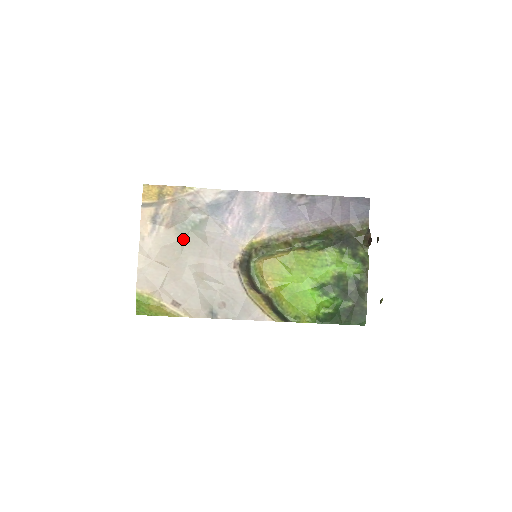
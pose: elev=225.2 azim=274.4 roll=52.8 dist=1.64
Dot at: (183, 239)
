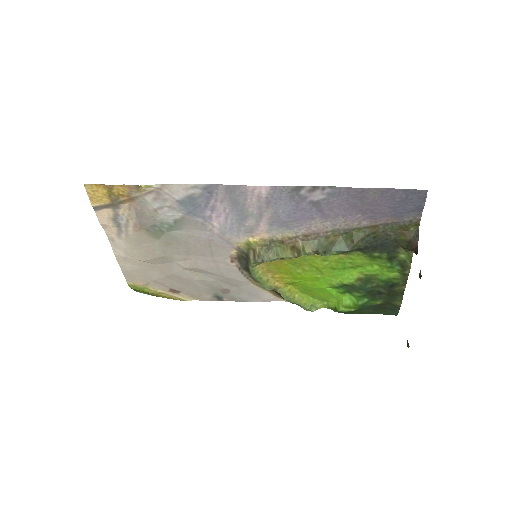
Dot at: (160, 240)
